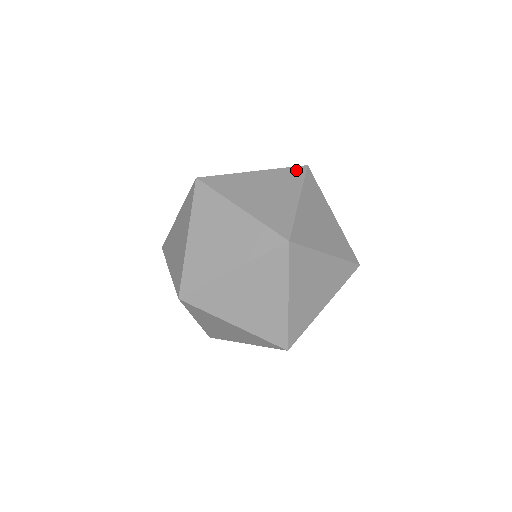
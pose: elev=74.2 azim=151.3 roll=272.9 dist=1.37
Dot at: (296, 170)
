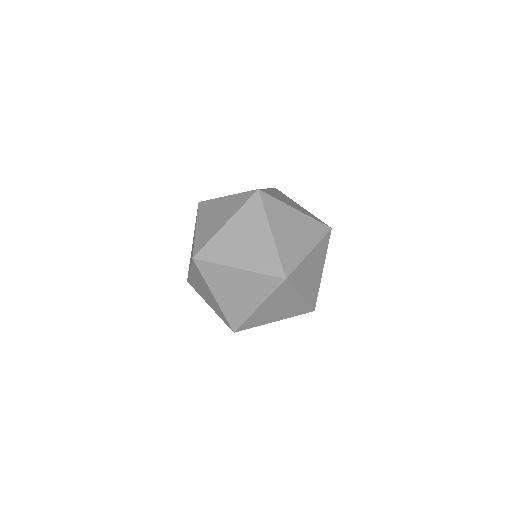
Dot at: (322, 227)
